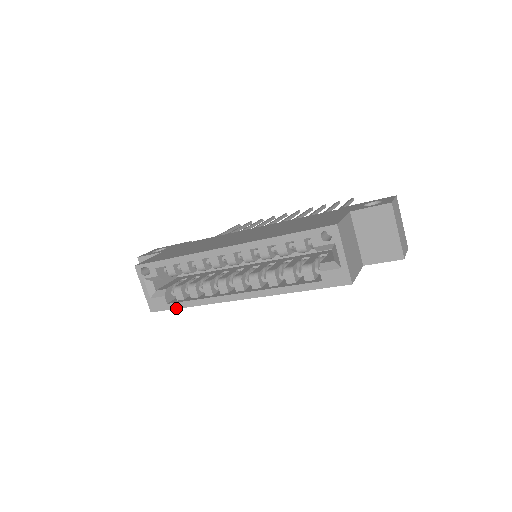
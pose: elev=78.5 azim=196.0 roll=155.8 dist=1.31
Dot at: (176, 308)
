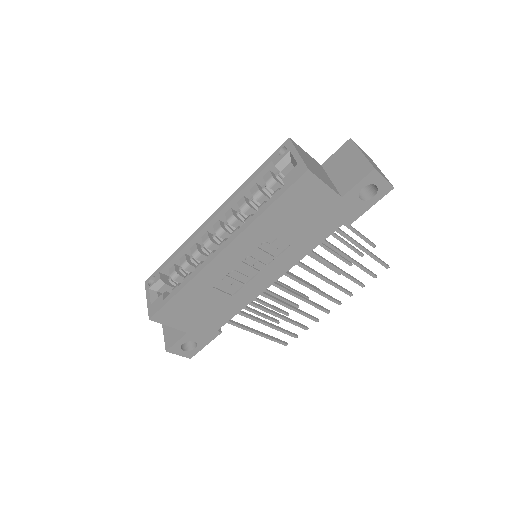
Dot at: (170, 299)
